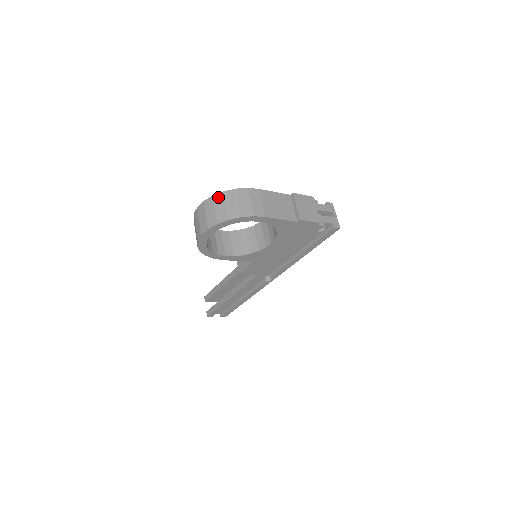
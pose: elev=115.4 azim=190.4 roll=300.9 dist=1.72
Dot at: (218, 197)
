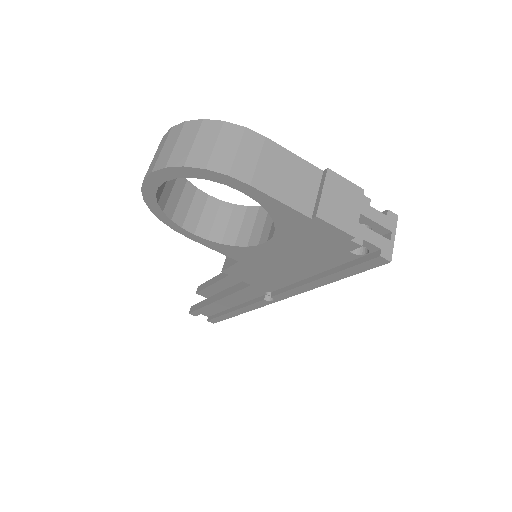
Dot at: (191, 125)
